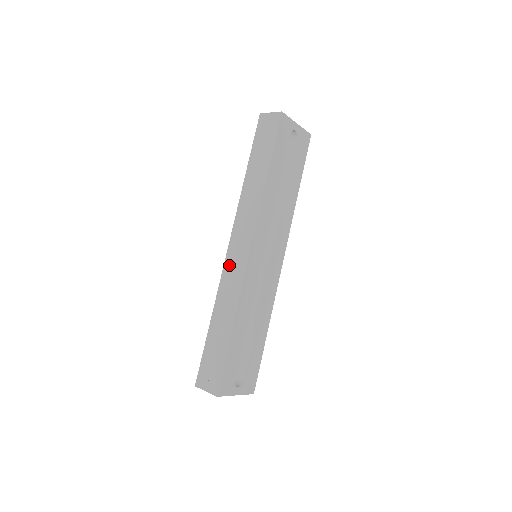
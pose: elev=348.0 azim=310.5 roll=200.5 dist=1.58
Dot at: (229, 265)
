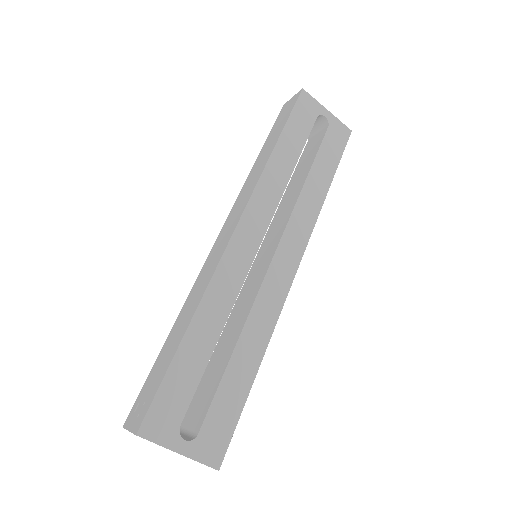
Dot at: (211, 256)
